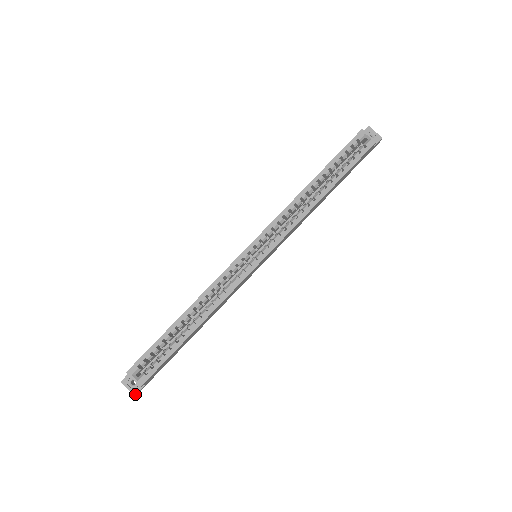
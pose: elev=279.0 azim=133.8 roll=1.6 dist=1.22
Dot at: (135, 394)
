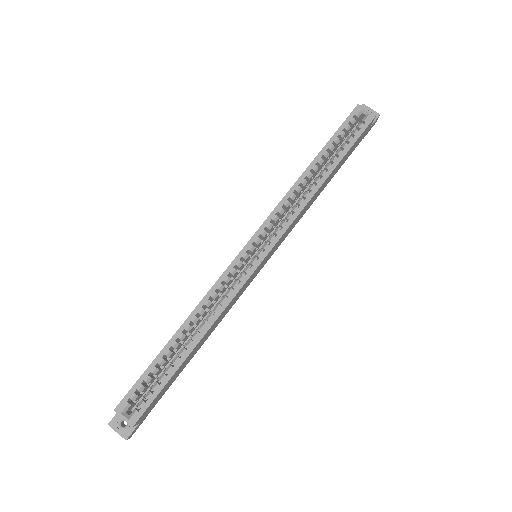
Dot at: (127, 438)
